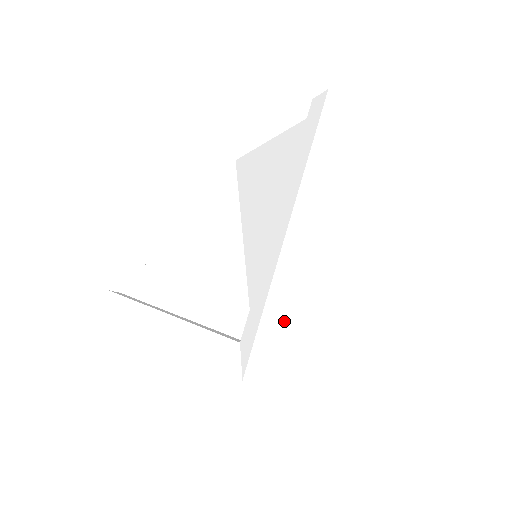
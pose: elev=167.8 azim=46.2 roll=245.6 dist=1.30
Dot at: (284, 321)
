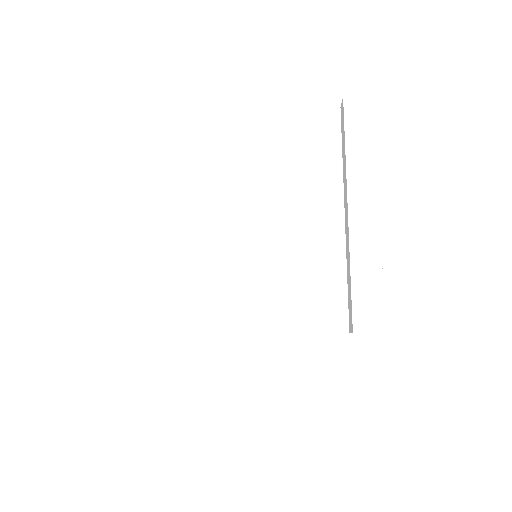
Dot at: occluded
